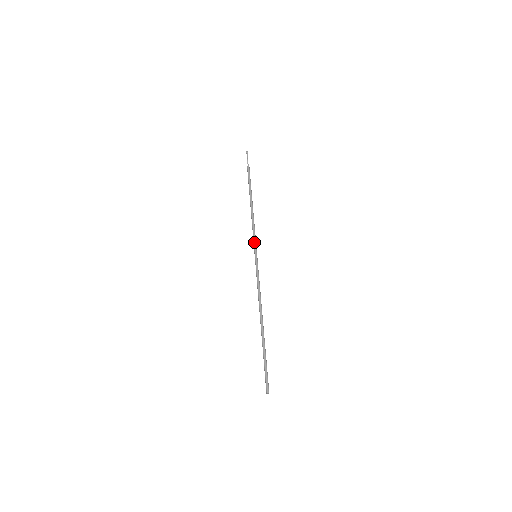
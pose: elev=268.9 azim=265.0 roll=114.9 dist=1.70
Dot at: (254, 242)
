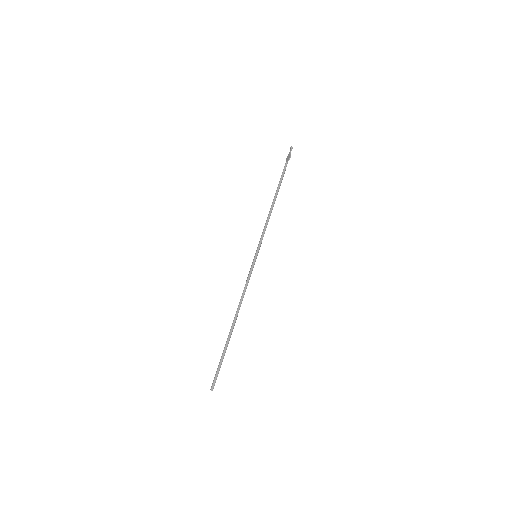
Dot at: (261, 242)
